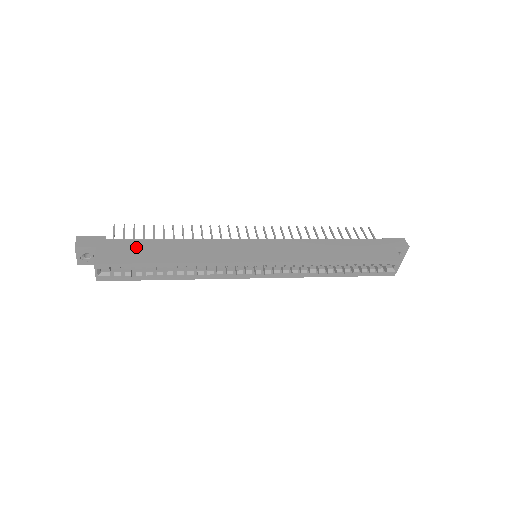
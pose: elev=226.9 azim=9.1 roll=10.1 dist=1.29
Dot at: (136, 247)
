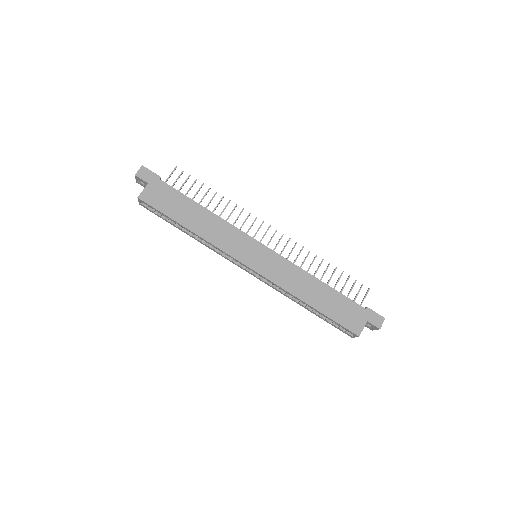
Dot at: (174, 199)
